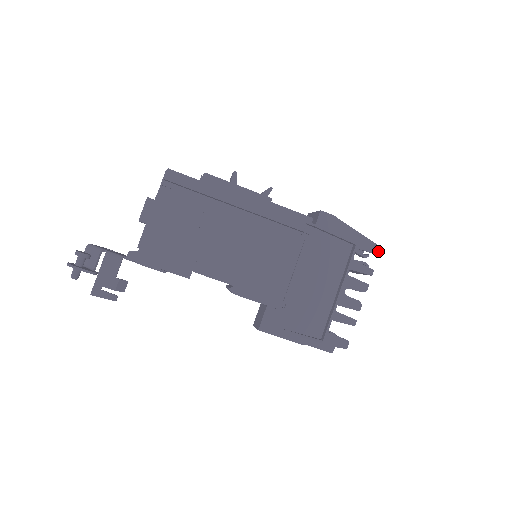
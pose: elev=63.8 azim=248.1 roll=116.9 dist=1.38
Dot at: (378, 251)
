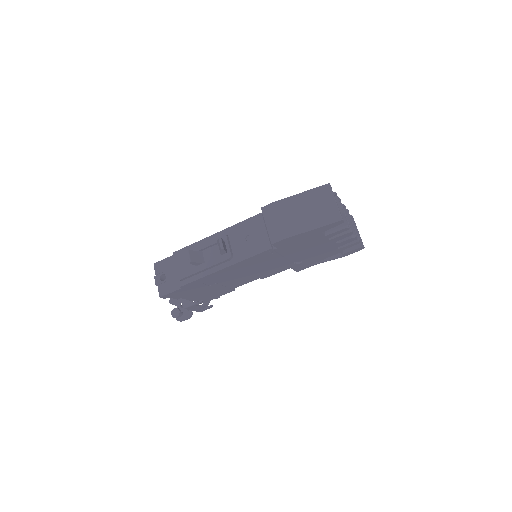
Dot at: (341, 222)
